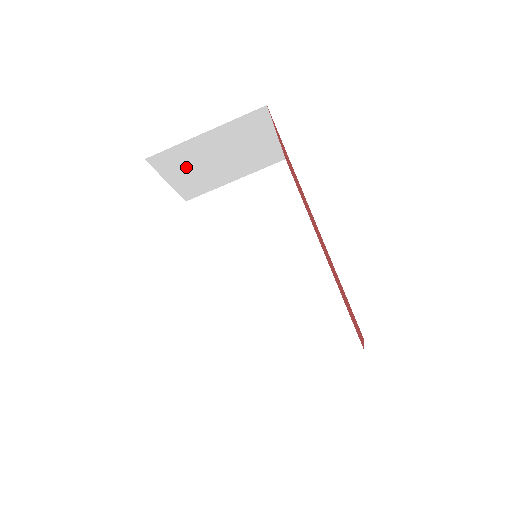
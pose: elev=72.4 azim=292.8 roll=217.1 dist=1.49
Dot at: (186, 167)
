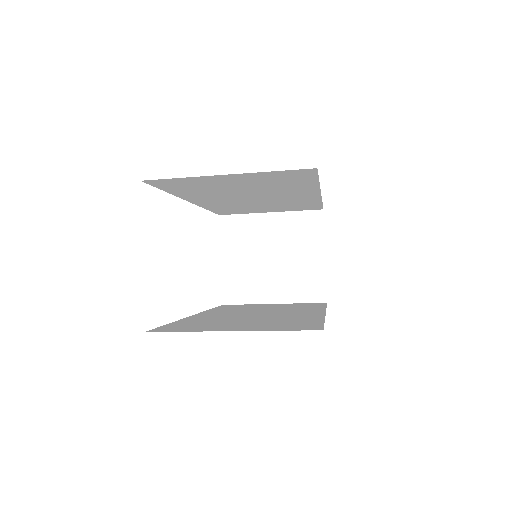
Dot at: occluded
